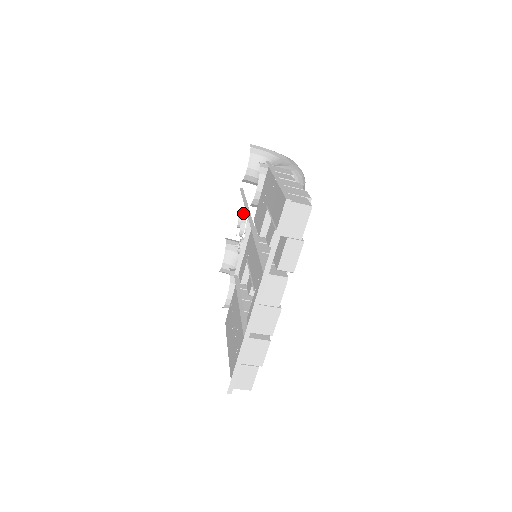
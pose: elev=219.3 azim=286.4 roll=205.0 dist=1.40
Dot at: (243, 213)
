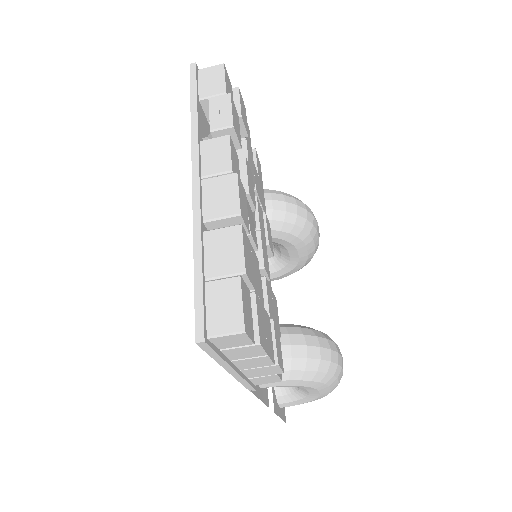
Dot at: occluded
